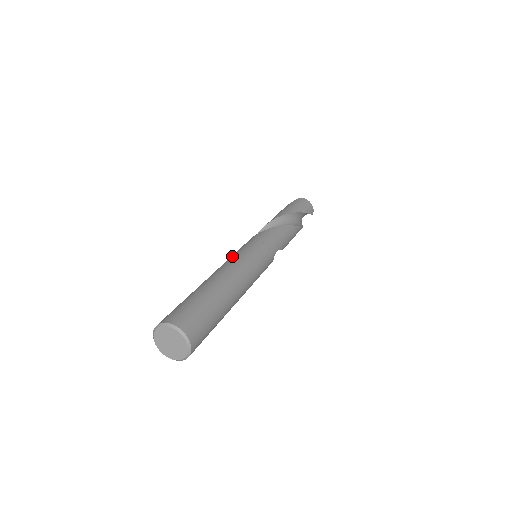
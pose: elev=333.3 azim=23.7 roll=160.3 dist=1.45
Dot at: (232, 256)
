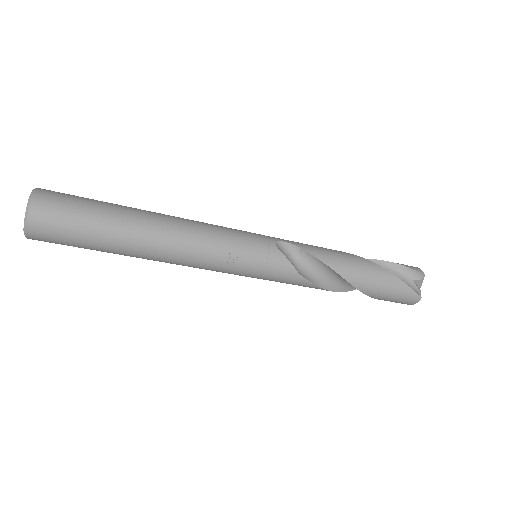
Dot at: occluded
